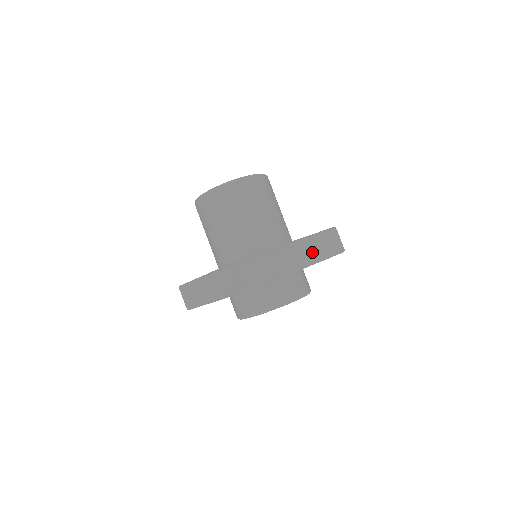
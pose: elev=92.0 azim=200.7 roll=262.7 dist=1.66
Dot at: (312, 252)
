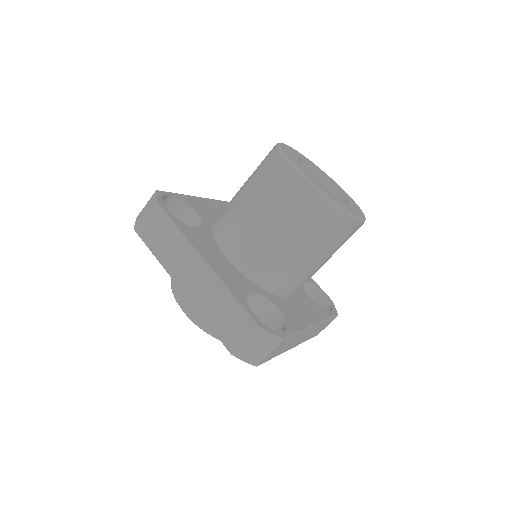
Dot at: (306, 337)
